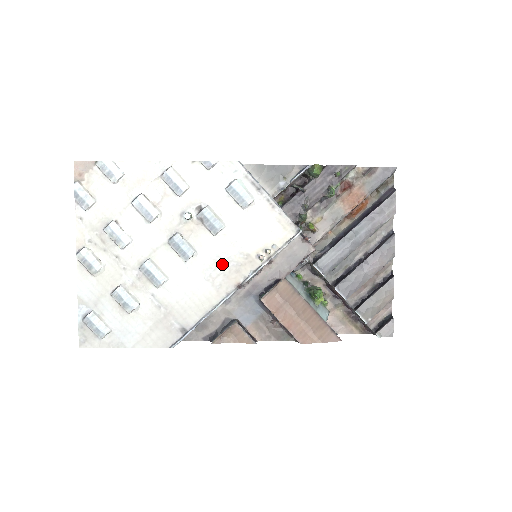
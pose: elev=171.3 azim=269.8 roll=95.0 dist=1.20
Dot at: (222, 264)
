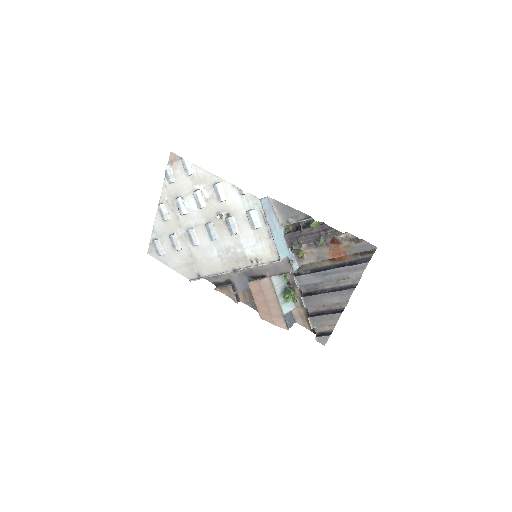
Dot at: (230, 253)
